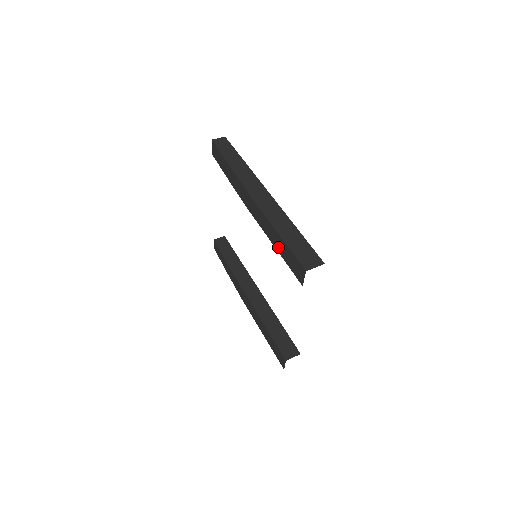
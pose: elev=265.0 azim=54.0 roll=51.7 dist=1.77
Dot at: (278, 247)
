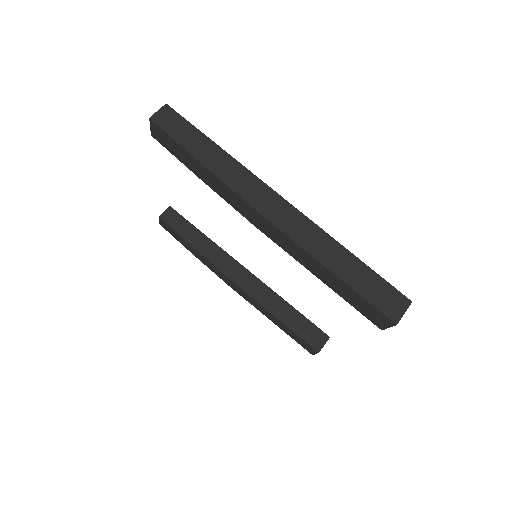
Dot at: (331, 284)
